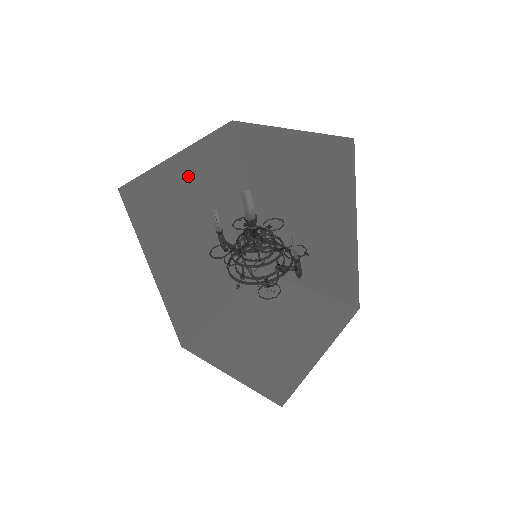
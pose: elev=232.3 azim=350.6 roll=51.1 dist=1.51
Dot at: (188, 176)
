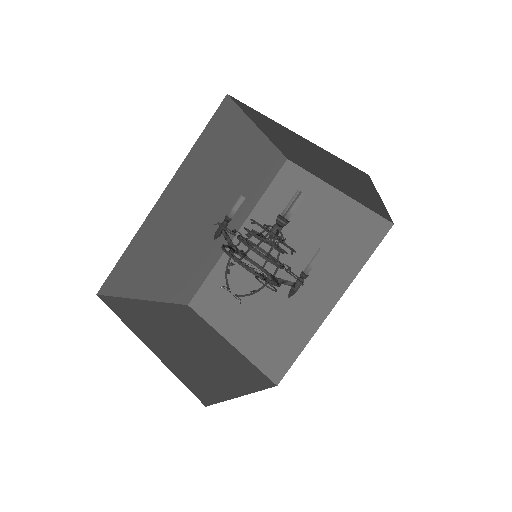
Dot at: (246, 155)
